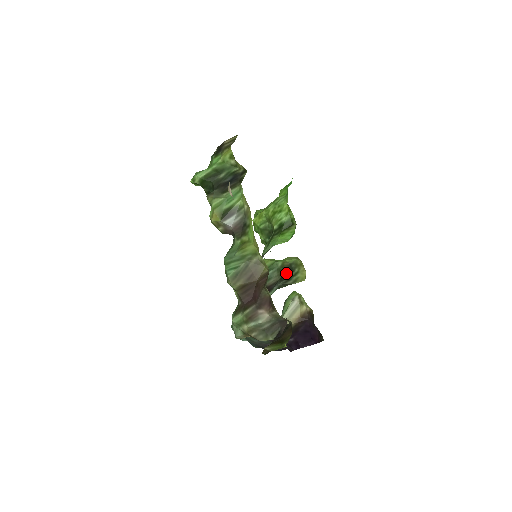
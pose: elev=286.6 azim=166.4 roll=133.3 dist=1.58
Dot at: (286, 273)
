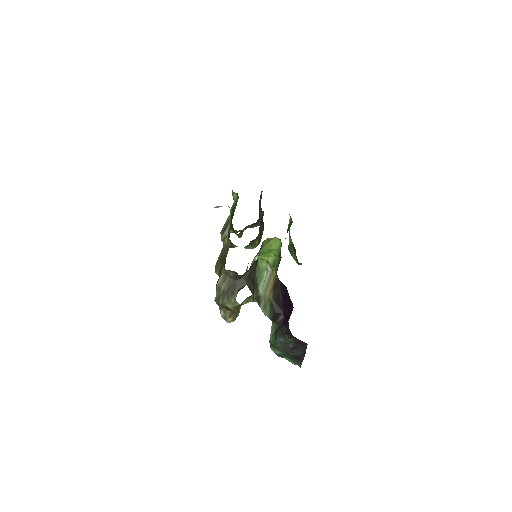
Dot at: occluded
